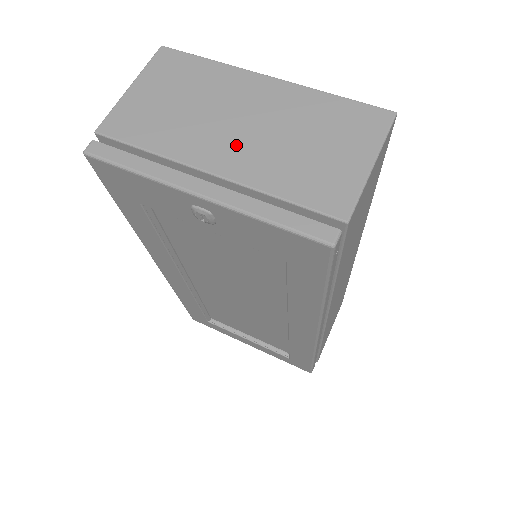
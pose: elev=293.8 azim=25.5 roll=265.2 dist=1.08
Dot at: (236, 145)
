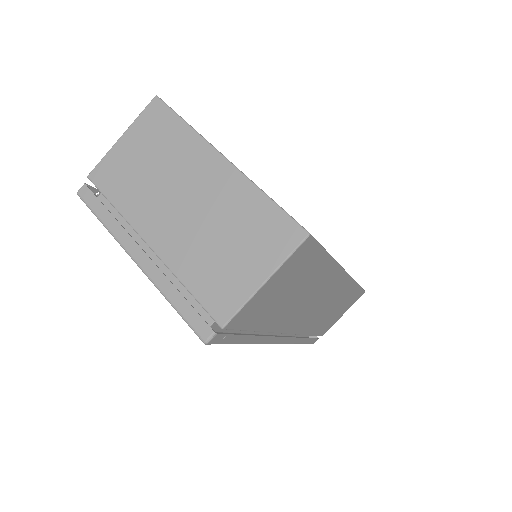
Dot at: (173, 224)
